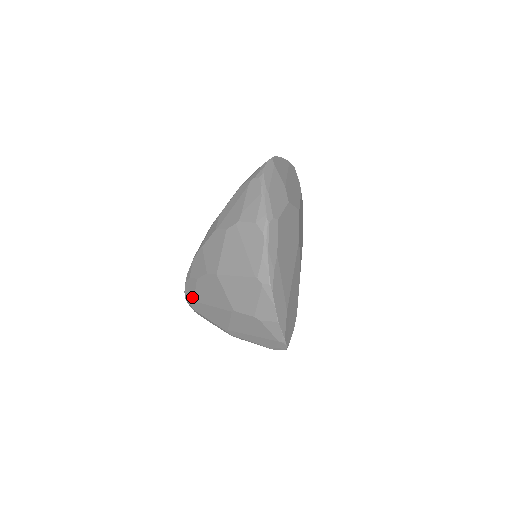
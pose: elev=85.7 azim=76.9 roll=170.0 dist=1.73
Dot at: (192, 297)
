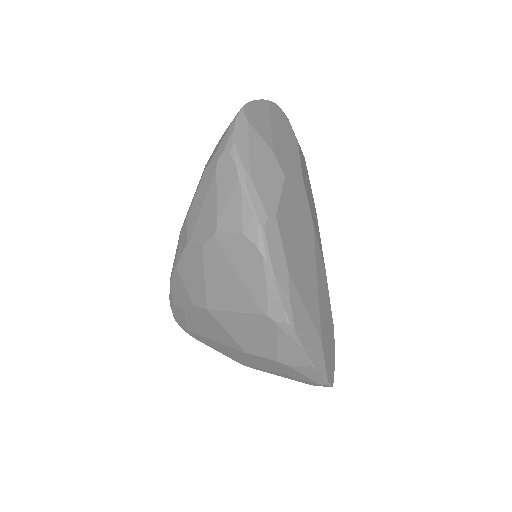
Dot at: (185, 326)
